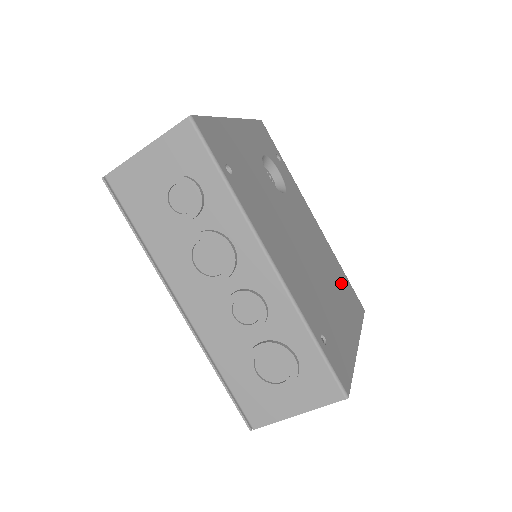
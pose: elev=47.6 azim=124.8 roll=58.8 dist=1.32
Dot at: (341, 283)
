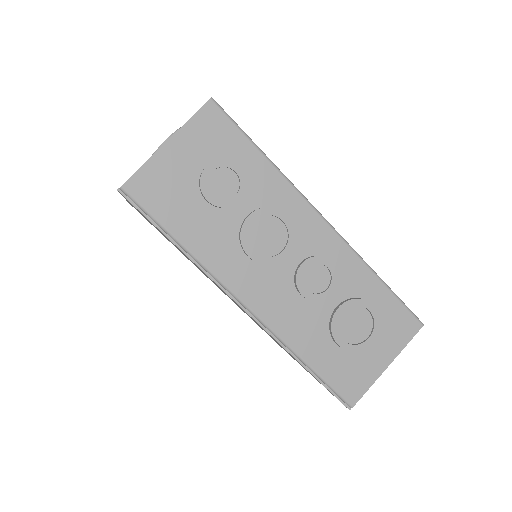
Dot at: occluded
